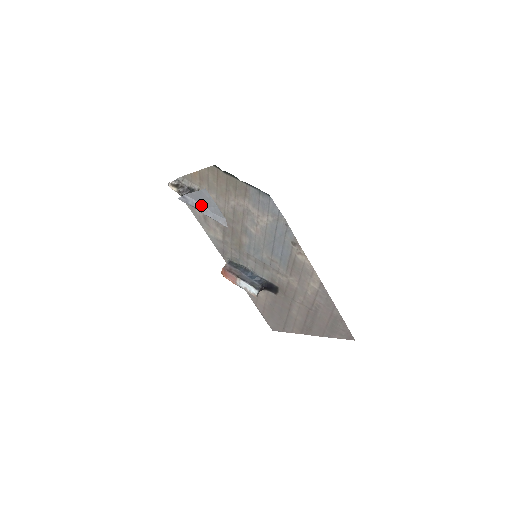
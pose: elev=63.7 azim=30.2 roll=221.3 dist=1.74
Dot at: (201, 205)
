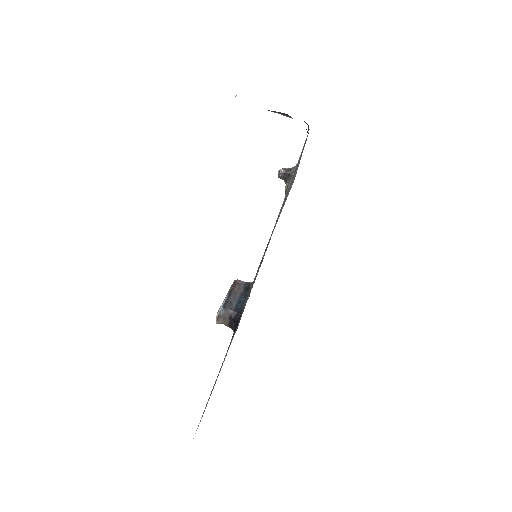
Dot at: occluded
